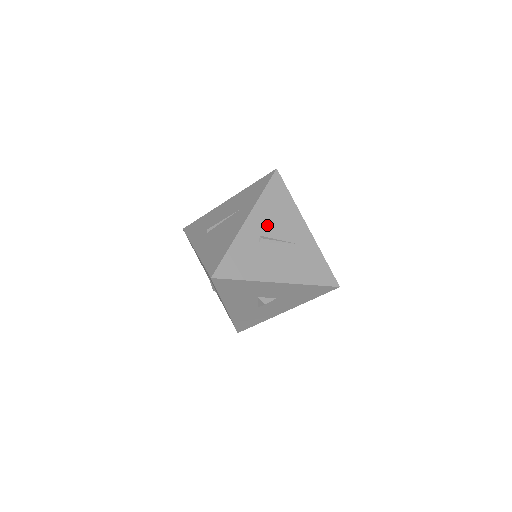
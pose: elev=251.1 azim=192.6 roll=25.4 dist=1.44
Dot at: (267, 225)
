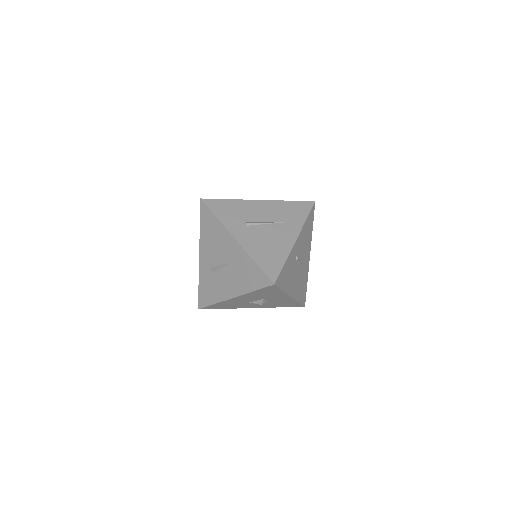
Dot at: (301, 247)
